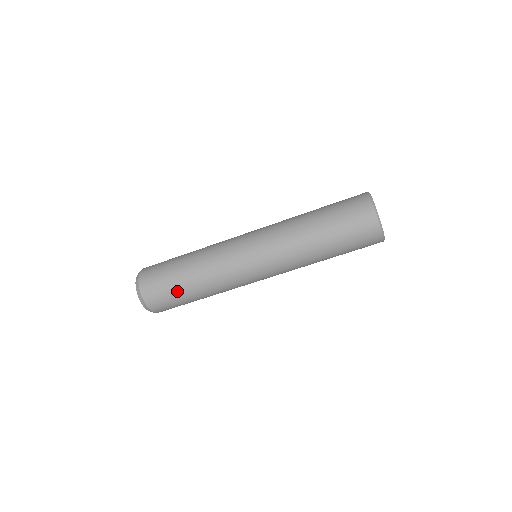
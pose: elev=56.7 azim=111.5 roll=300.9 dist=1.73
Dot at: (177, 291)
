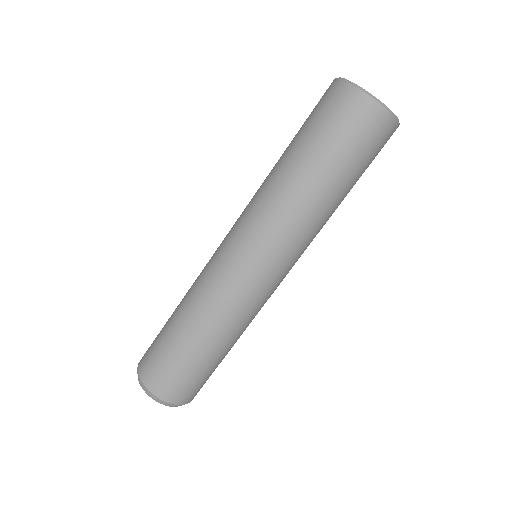
Dot at: (194, 364)
